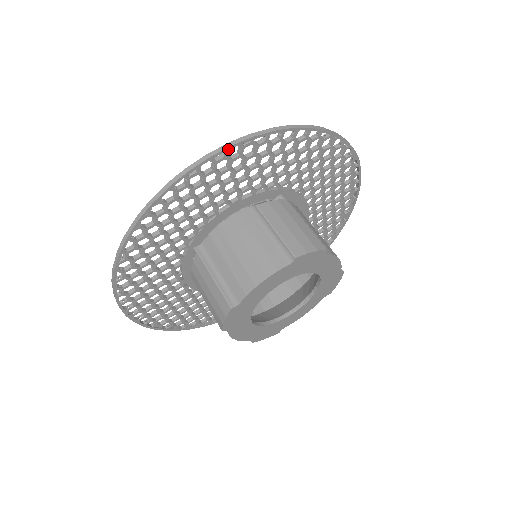
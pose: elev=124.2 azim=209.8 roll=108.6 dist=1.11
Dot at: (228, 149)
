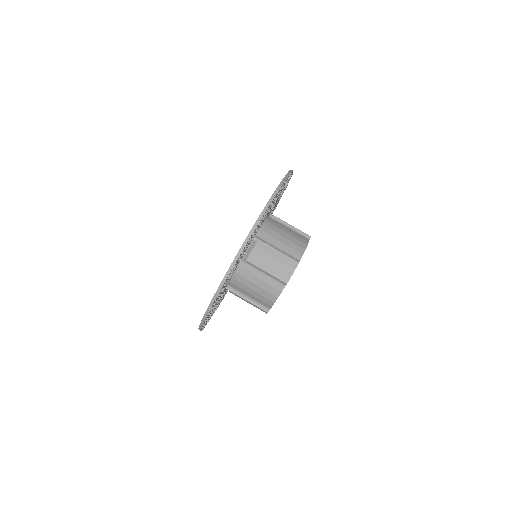
Dot at: (224, 283)
